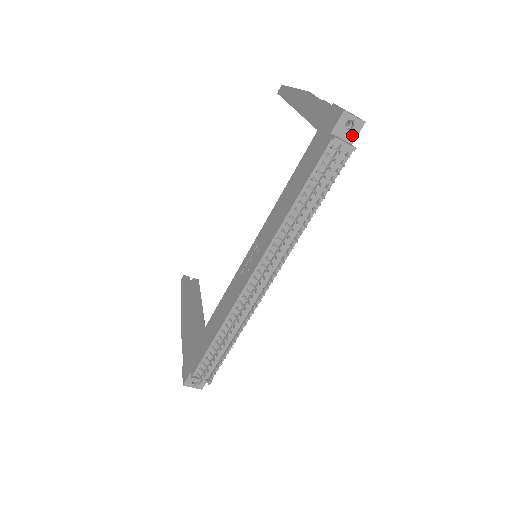
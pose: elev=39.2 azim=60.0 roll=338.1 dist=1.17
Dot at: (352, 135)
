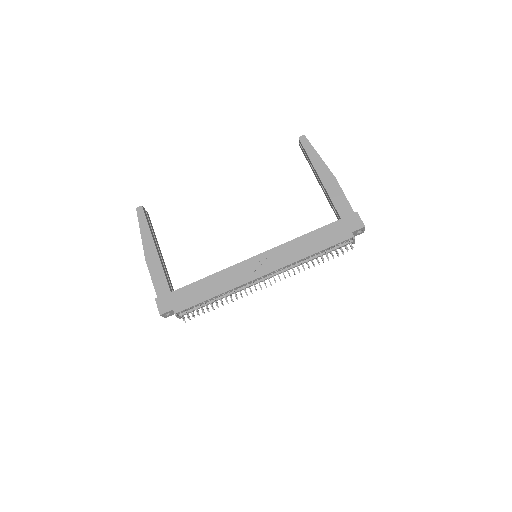
Dot at: (356, 235)
